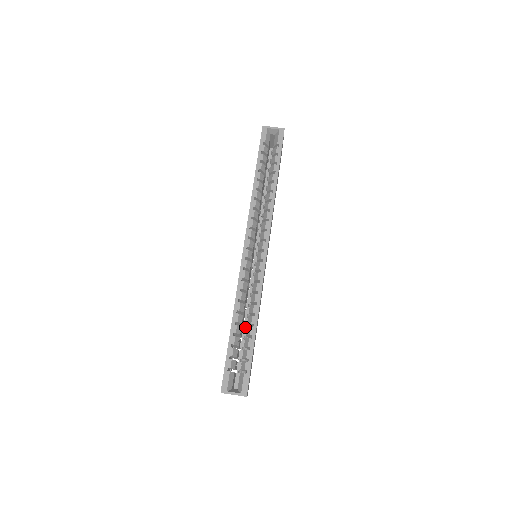
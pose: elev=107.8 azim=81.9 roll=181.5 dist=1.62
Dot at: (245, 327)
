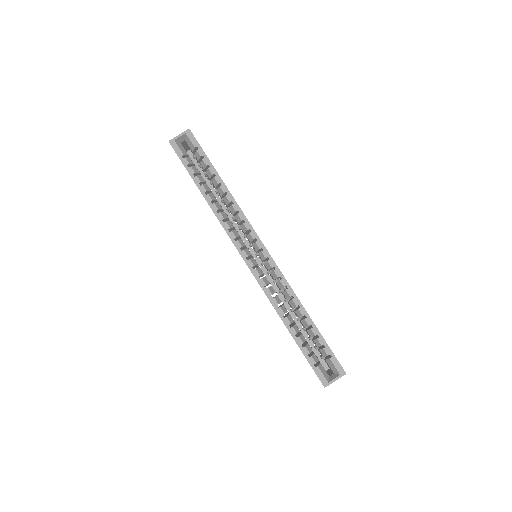
Dot at: occluded
